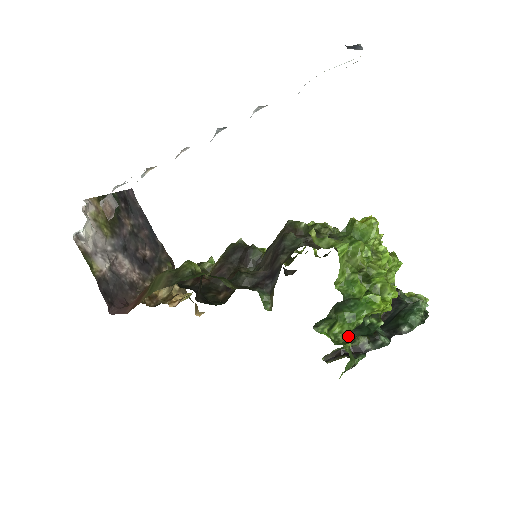
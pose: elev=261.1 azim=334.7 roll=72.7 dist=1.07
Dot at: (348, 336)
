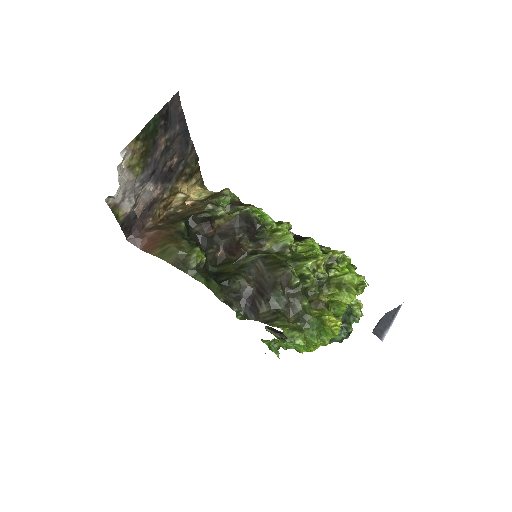
Dot at: occluded
